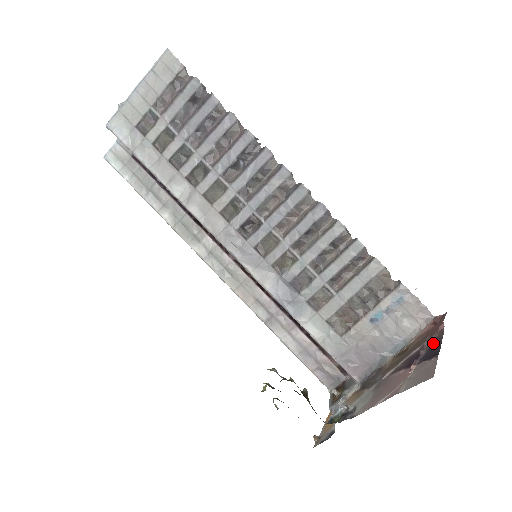
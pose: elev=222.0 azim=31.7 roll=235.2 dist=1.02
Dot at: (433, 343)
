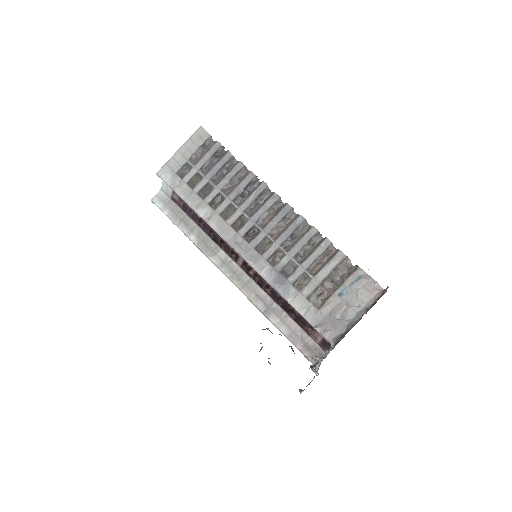
Dot at: occluded
